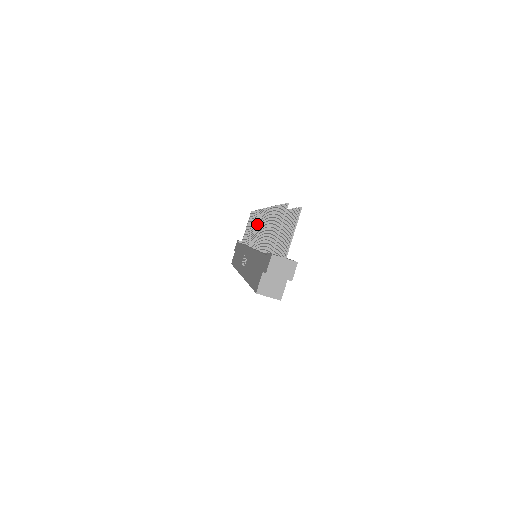
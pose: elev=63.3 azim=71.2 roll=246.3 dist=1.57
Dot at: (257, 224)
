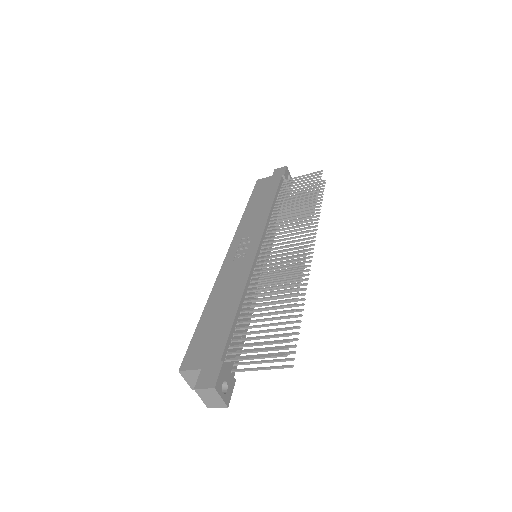
Dot at: (292, 230)
